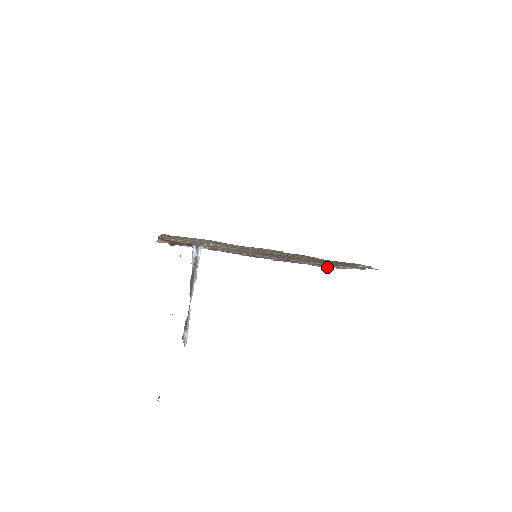
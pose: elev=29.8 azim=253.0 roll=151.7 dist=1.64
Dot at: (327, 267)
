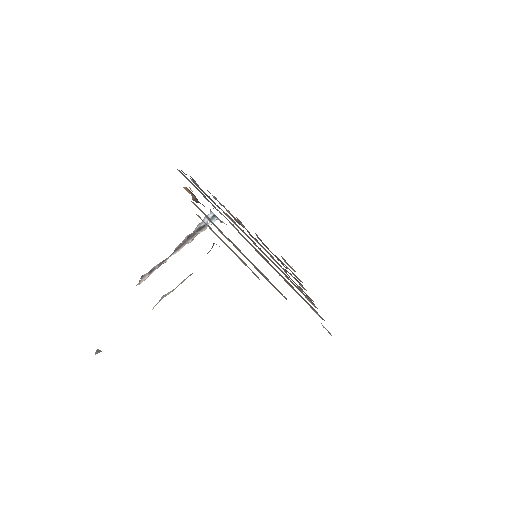
Dot at: (292, 268)
